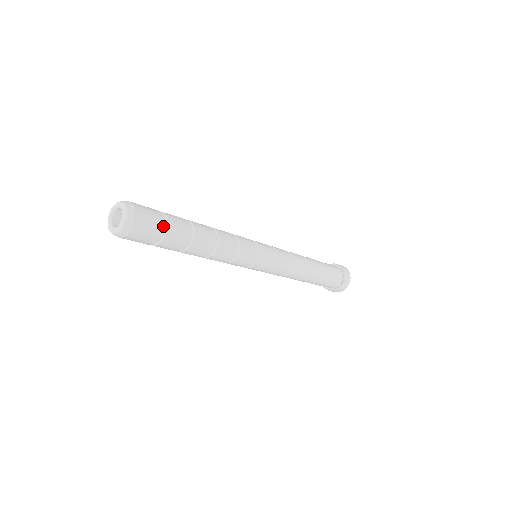
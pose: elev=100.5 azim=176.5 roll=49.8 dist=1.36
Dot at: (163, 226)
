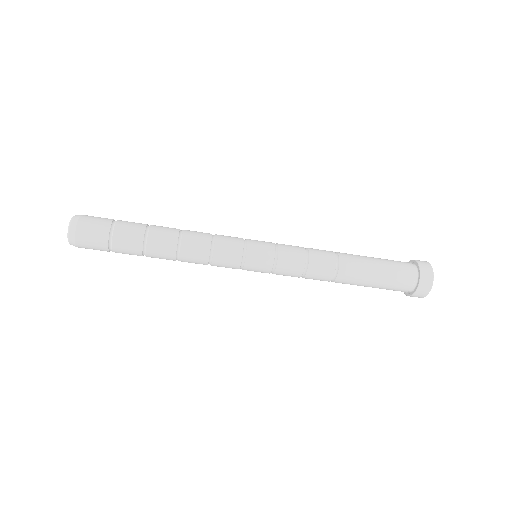
Dot at: (108, 232)
